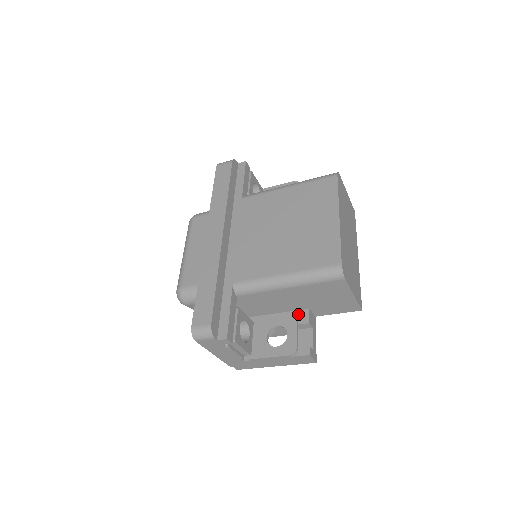
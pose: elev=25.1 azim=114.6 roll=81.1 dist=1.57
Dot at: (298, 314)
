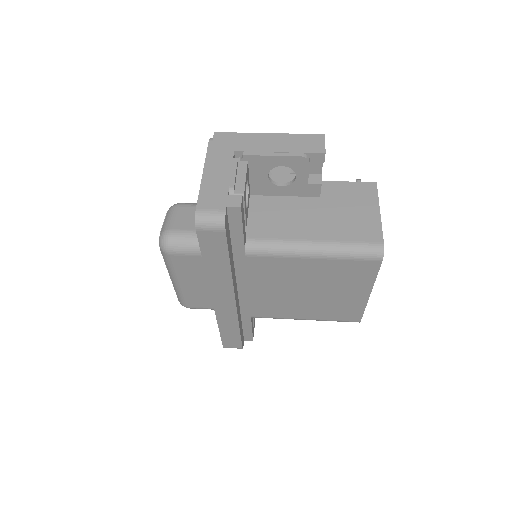
Dot at: occluded
